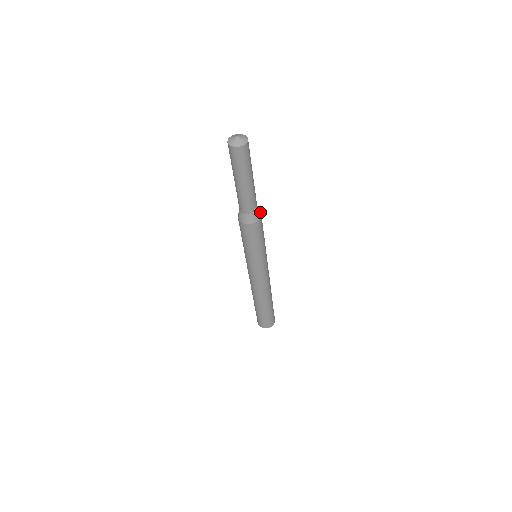
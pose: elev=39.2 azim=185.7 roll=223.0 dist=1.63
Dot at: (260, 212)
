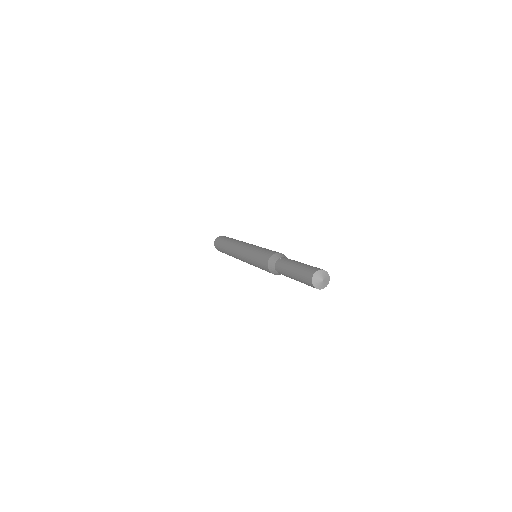
Dot at: occluded
